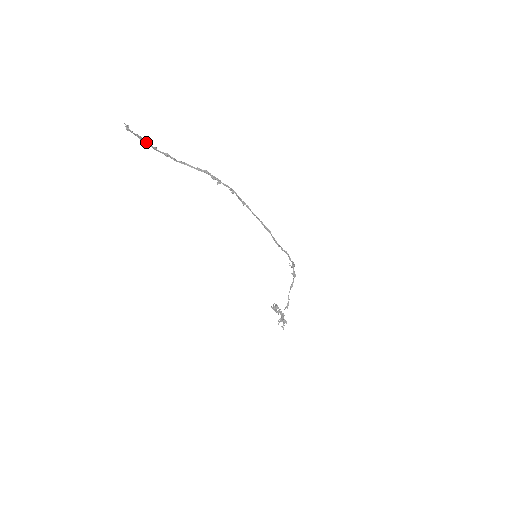
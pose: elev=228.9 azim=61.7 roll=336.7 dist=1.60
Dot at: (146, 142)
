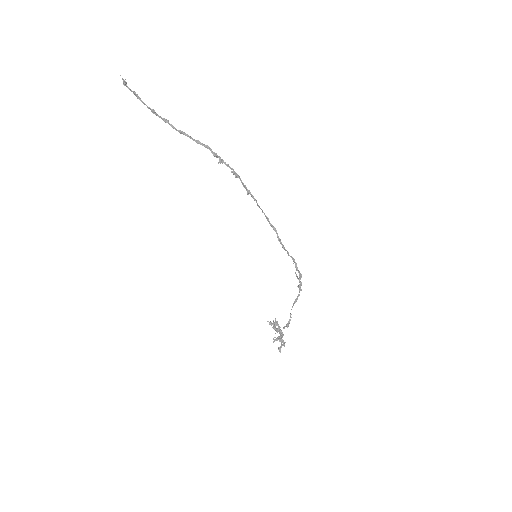
Dot at: (143, 102)
